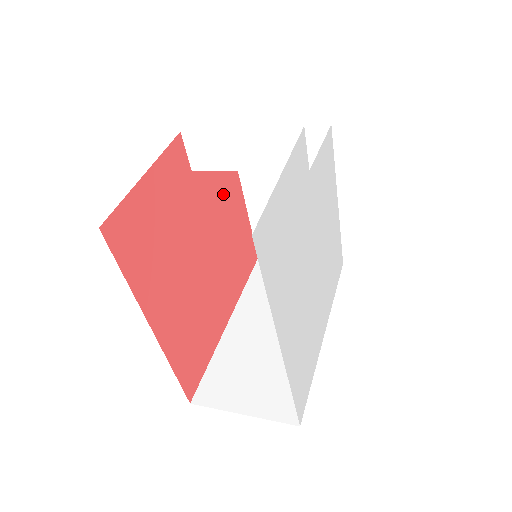
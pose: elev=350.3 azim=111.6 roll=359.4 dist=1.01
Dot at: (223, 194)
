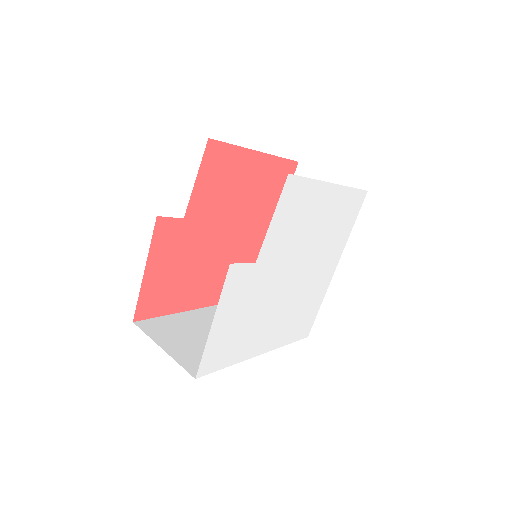
Dot at: (228, 184)
